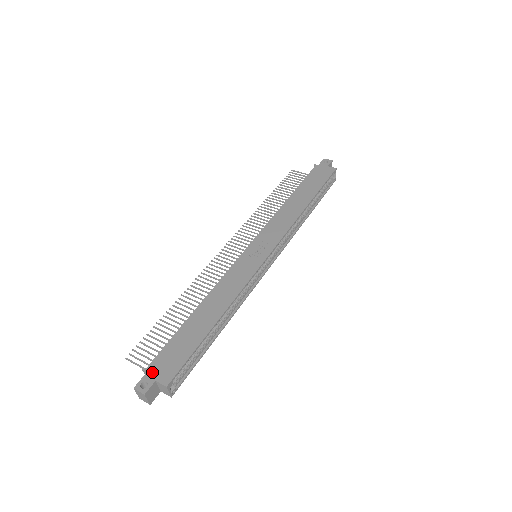
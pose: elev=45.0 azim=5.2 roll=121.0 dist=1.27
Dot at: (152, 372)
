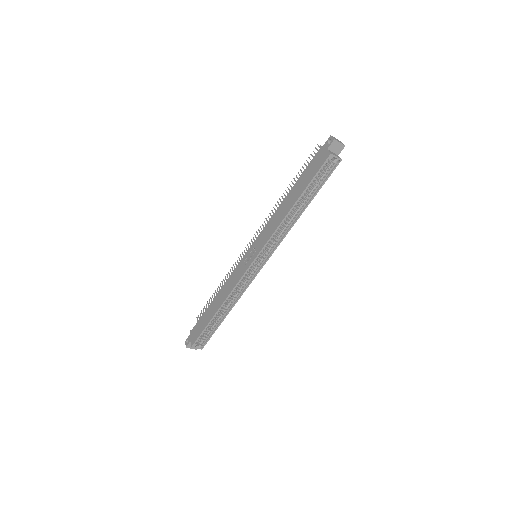
Dot at: (191, 335)
